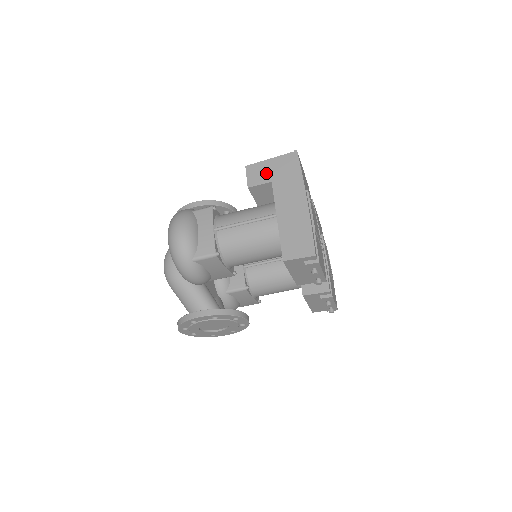
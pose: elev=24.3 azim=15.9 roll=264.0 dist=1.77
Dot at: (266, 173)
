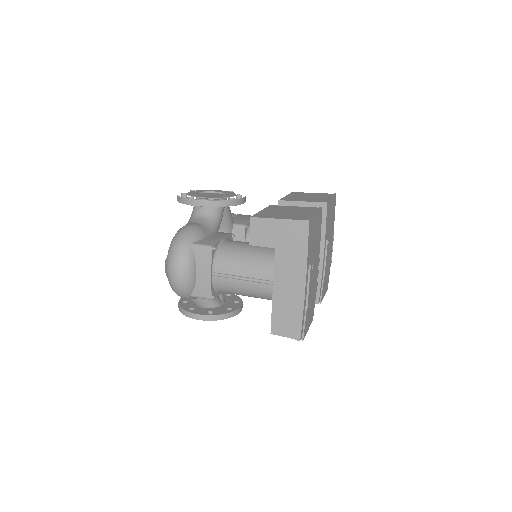
Dot at: (271, 236)
